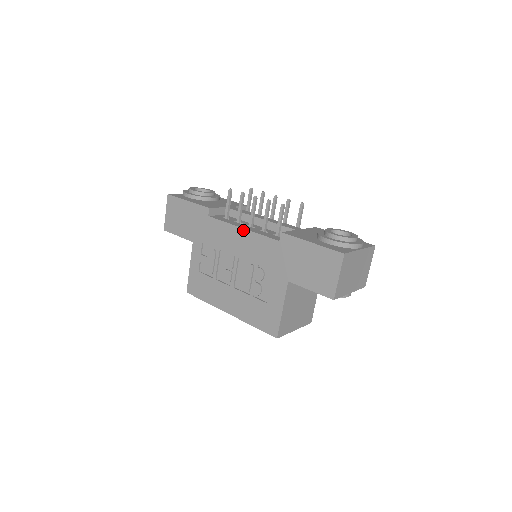
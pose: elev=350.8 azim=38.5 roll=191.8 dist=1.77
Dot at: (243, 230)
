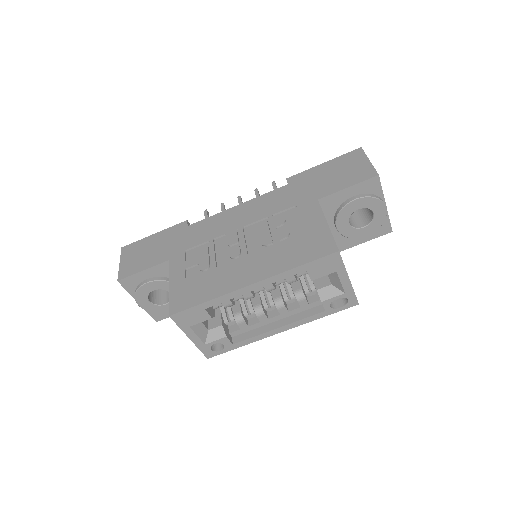
Dot at: (239, 205)
